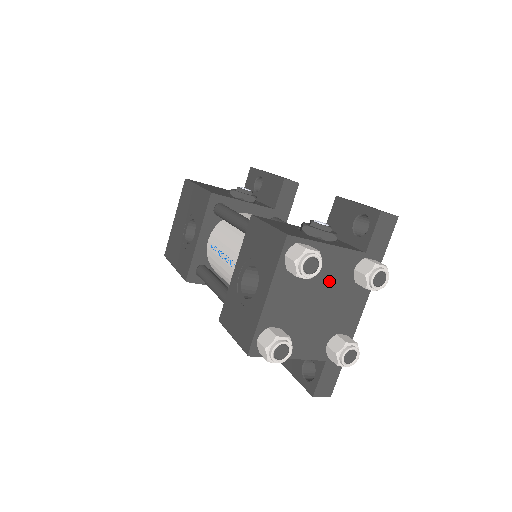
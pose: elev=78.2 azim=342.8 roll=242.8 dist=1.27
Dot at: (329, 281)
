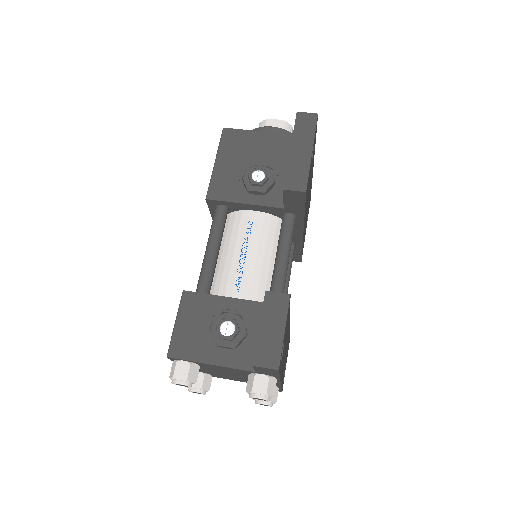
Dot at: (229, 371)
